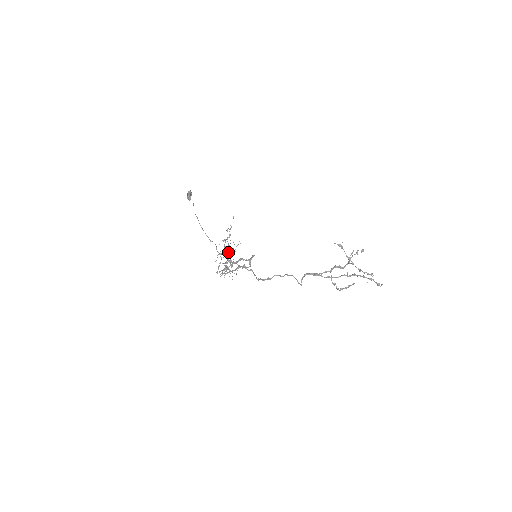
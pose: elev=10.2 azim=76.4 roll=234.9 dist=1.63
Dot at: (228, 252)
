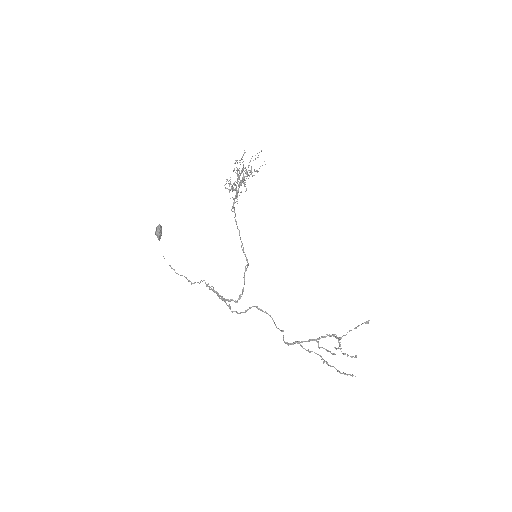
Dot at: (242, 168)
